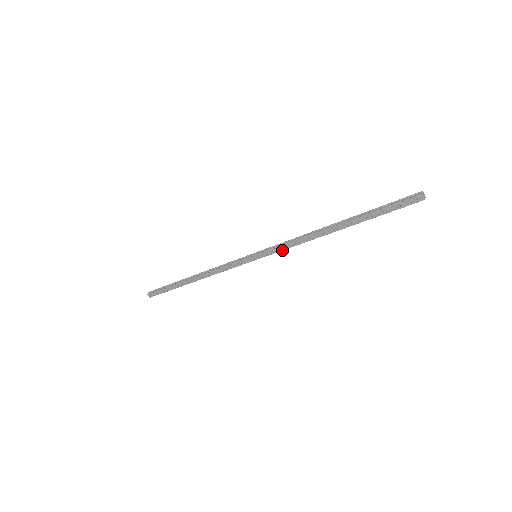
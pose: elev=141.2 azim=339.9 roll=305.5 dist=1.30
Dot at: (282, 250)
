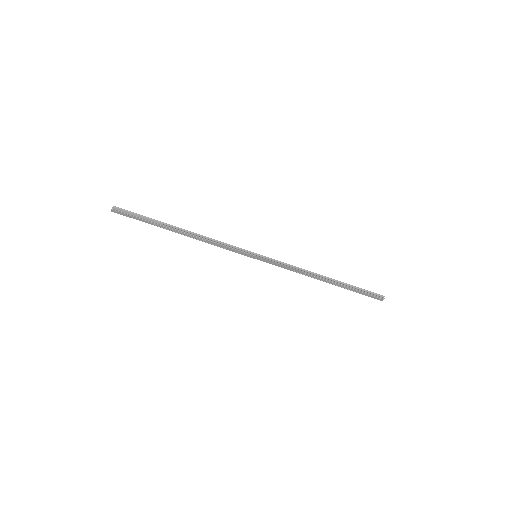
Dot at: occluded
